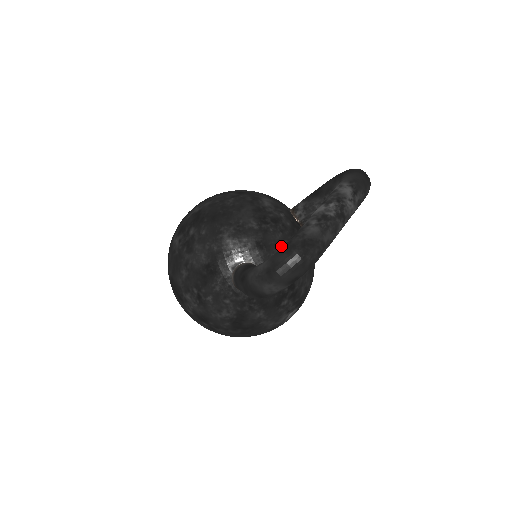
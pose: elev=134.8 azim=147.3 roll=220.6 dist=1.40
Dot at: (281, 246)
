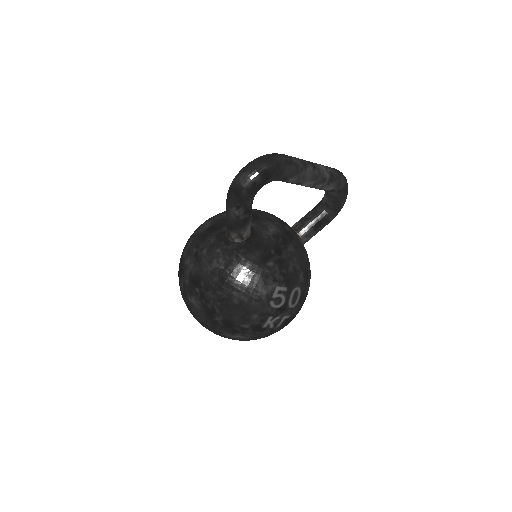
Dot at: (272, 222)
